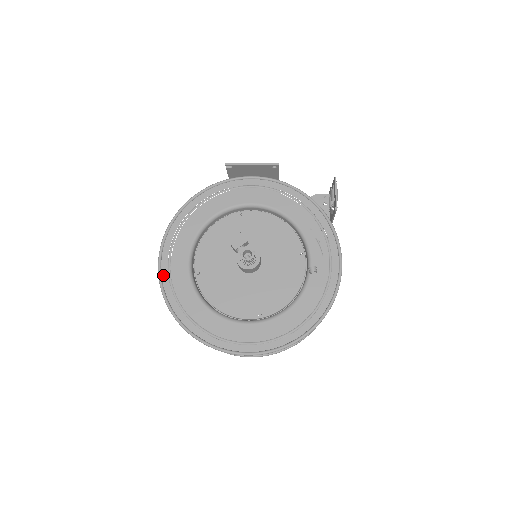
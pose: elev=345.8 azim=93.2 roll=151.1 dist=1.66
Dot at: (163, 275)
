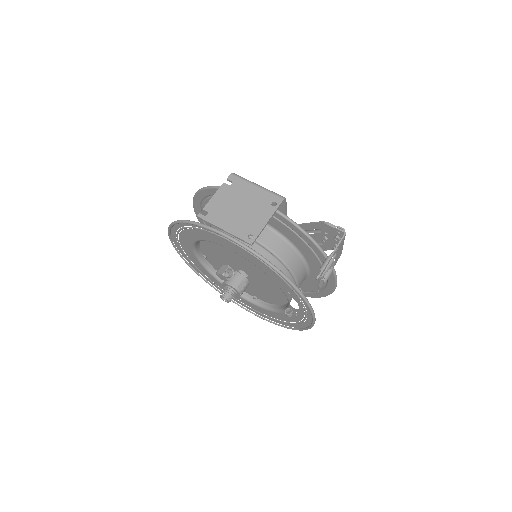
Dot at: (179, 249)
